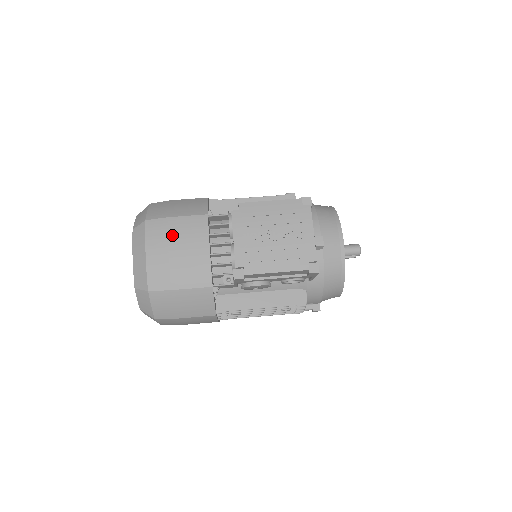
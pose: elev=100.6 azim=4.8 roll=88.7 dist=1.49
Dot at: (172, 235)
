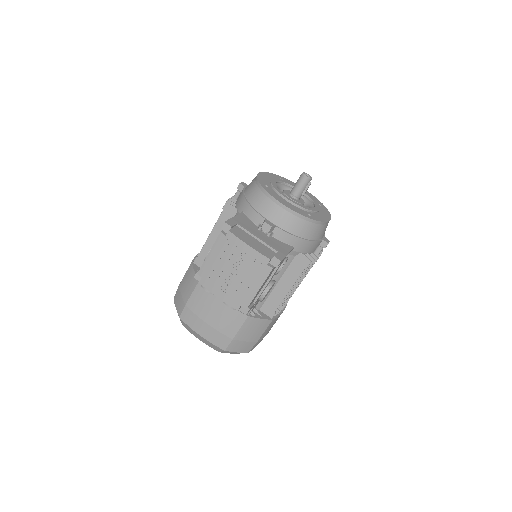
Dot at: (198, 313)
